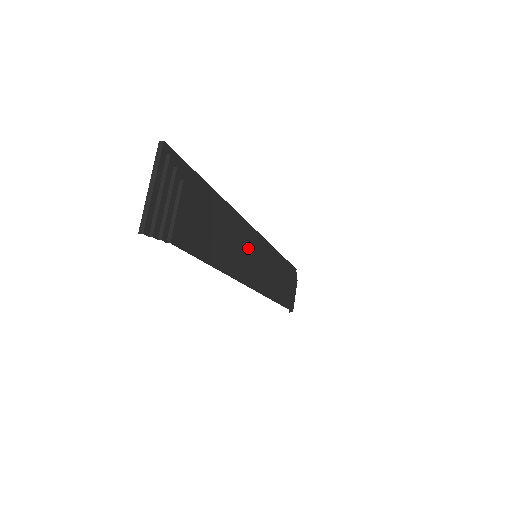
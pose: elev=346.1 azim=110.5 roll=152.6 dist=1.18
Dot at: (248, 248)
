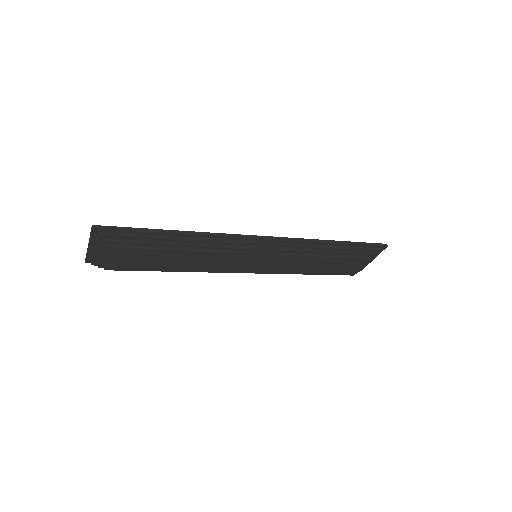
Dot at: (232, 257)
